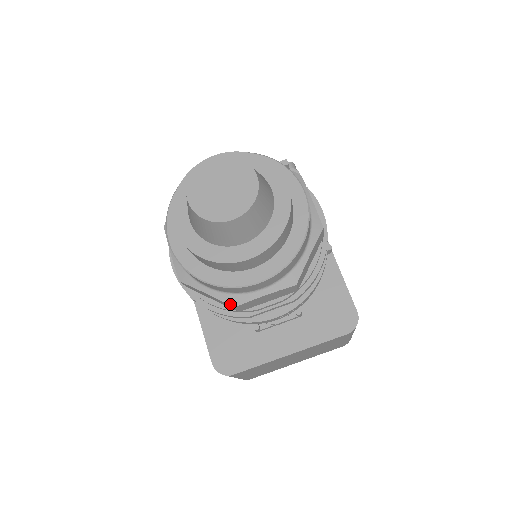
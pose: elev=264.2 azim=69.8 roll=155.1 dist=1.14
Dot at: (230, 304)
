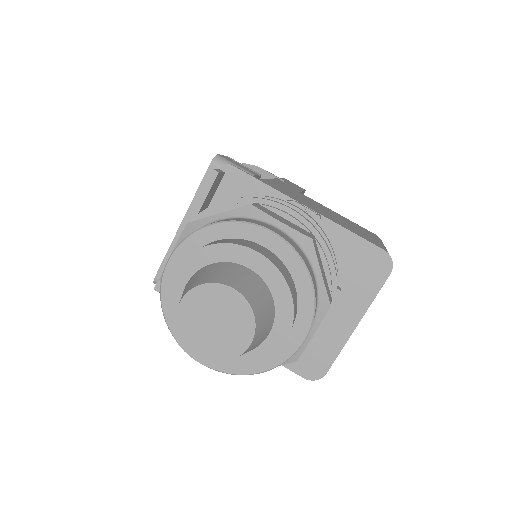
Dot at: (291, 362)
